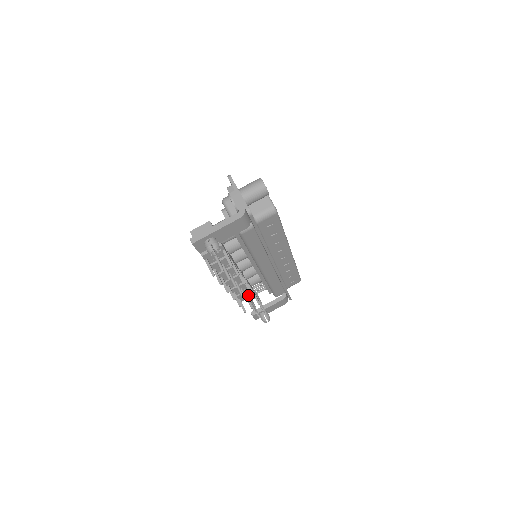
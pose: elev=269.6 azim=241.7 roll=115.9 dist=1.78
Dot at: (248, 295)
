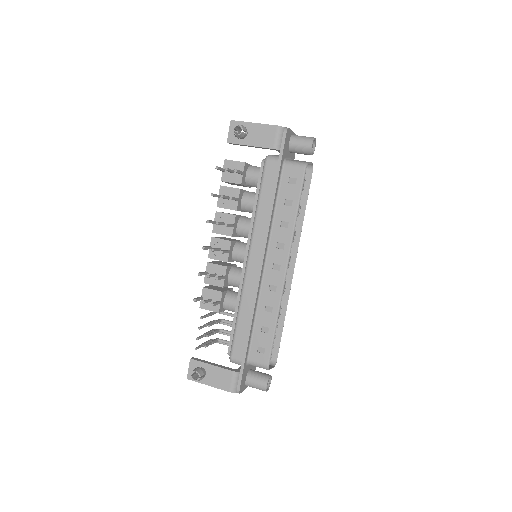
Dot at: occluded
